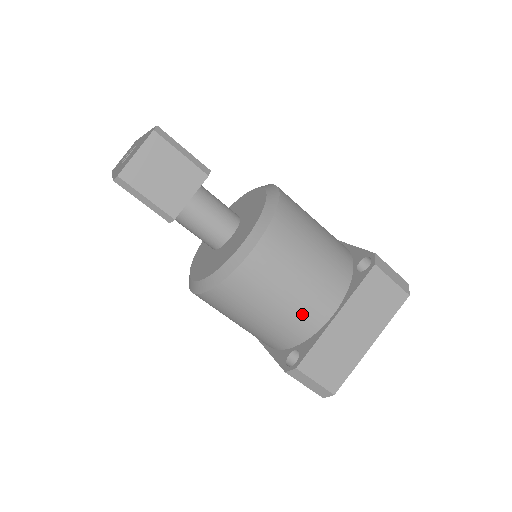
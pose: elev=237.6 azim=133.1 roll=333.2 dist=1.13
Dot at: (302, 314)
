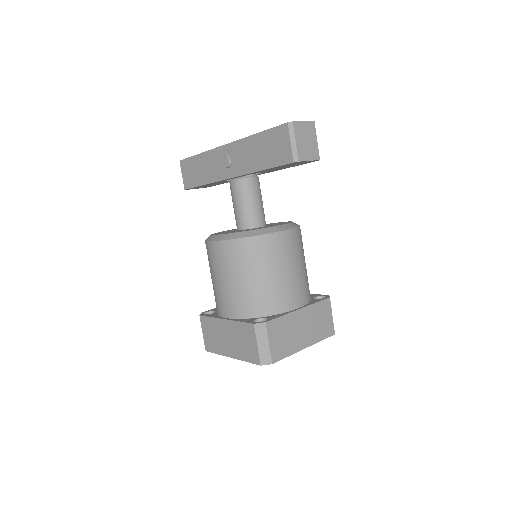
Dot at: (284, 293)
